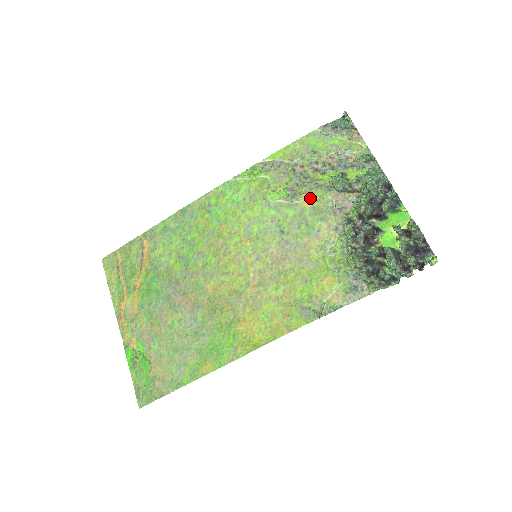
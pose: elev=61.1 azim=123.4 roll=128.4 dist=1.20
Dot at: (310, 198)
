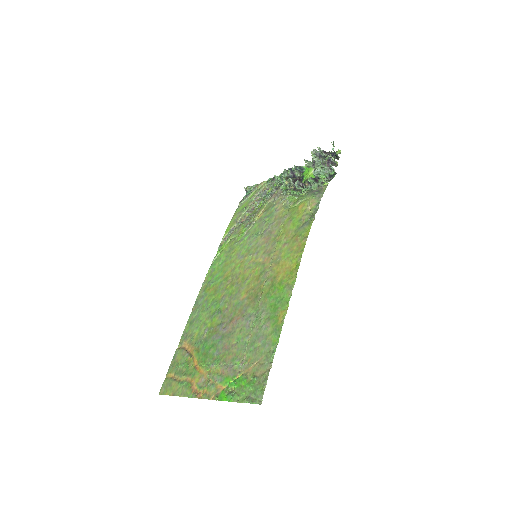
Dot at: (260, 214)
